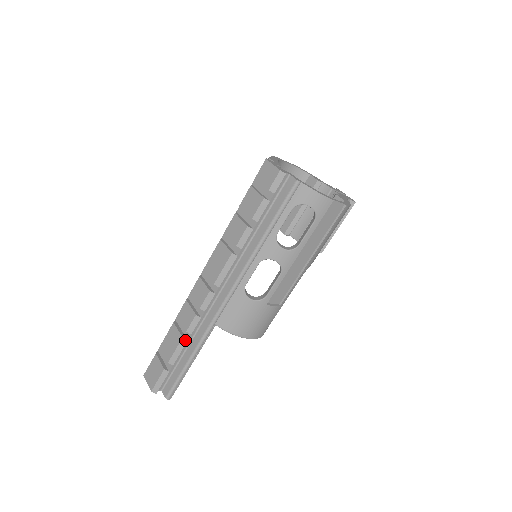
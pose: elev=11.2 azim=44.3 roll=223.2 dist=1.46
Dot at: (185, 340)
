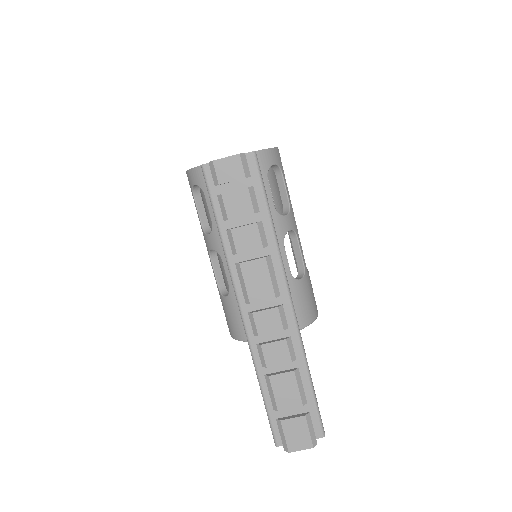
Dot at: (297, 370)
